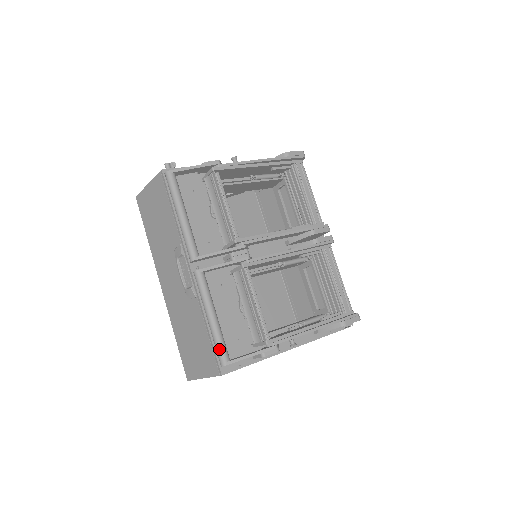
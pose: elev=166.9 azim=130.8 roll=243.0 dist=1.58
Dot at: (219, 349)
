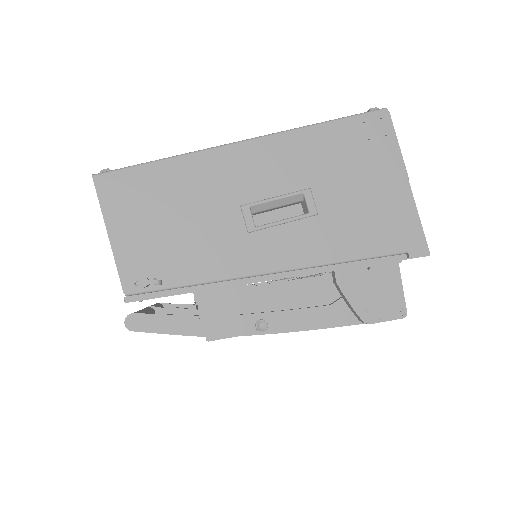
Dot at: occluded
